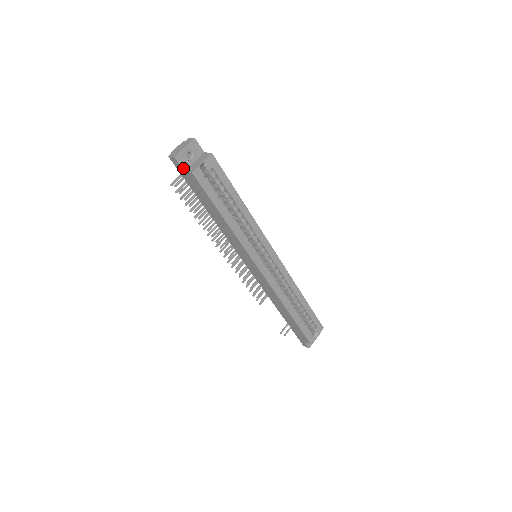
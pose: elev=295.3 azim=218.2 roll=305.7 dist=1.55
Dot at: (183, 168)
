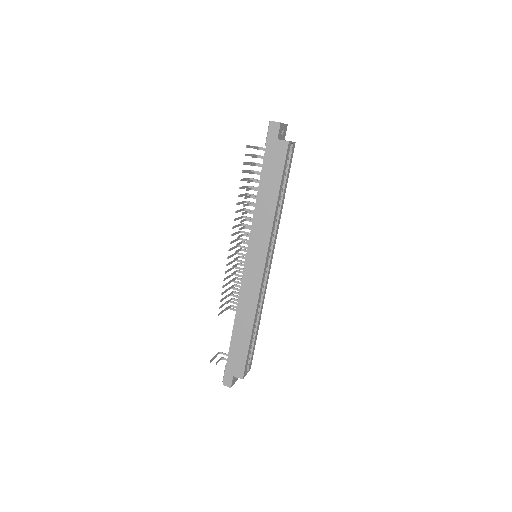
Dot at: (278, 136)
